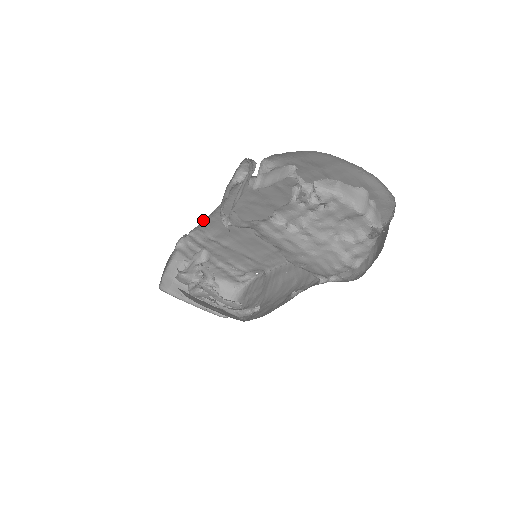
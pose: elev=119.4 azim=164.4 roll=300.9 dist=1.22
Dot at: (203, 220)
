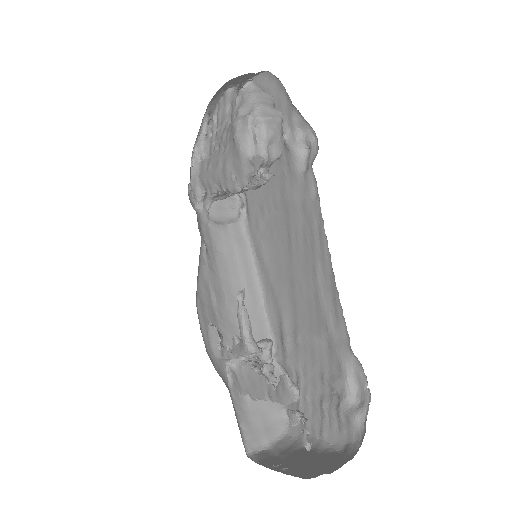
Dot at: (265, 308)
